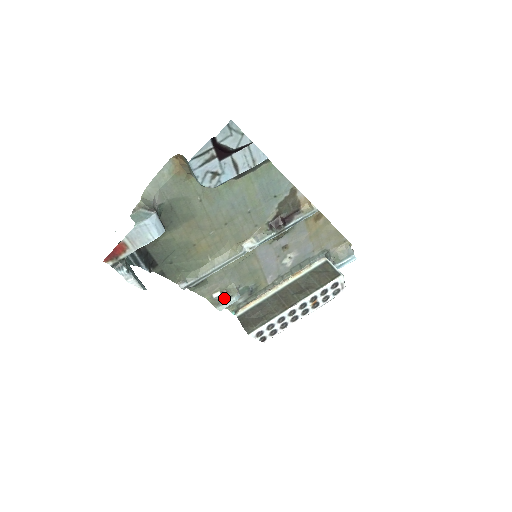
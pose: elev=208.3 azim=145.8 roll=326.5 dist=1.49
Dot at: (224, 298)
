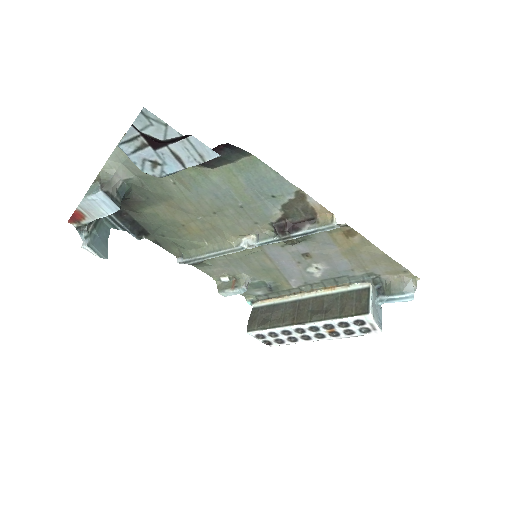
Dot at: (230, 285)
